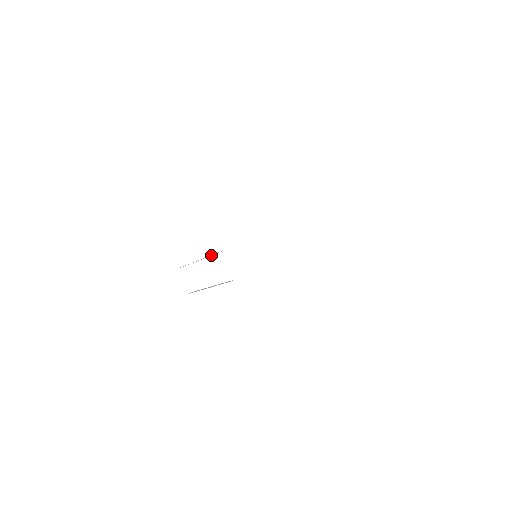
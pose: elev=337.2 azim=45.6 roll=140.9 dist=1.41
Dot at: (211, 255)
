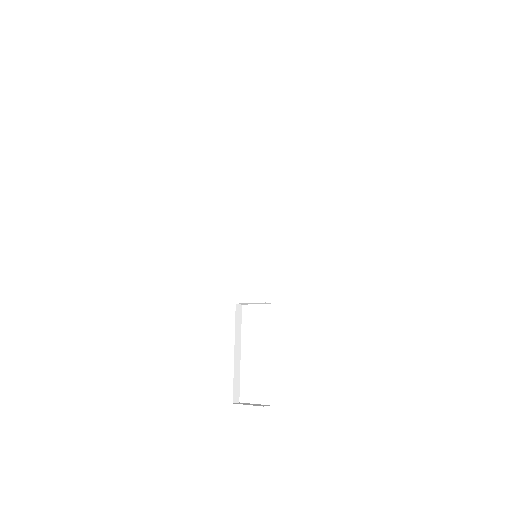
Dot at: (239, 331)
